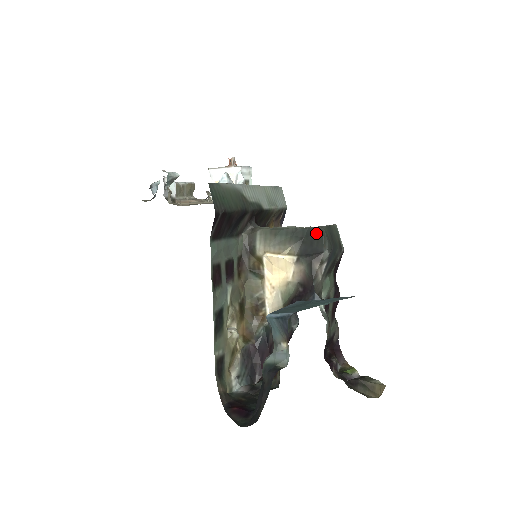
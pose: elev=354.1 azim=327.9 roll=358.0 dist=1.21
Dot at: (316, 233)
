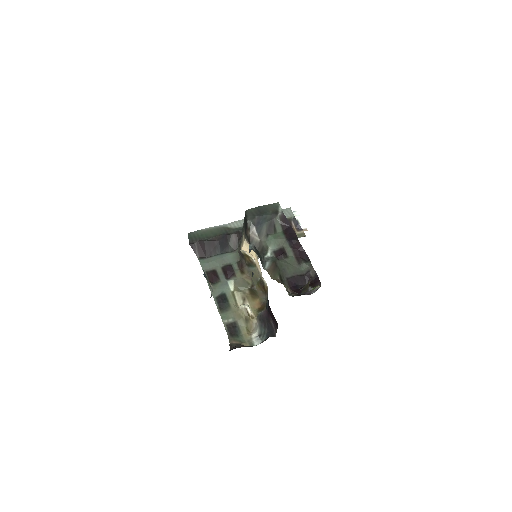
Dot at: (245, 216)
